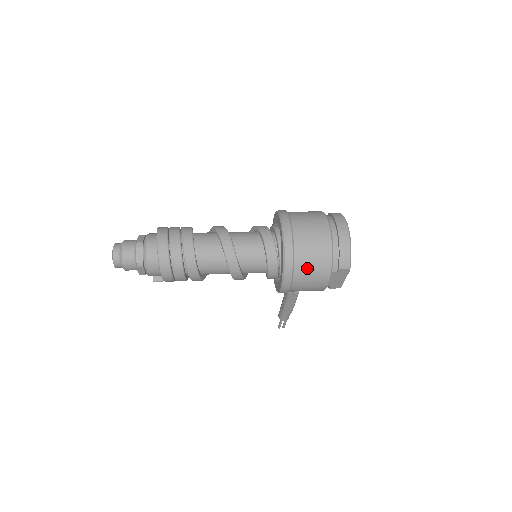
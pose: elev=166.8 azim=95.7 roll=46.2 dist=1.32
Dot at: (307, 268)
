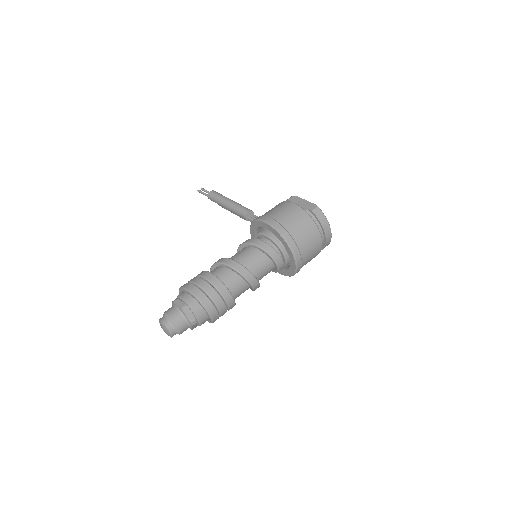
Dot at: occluded
